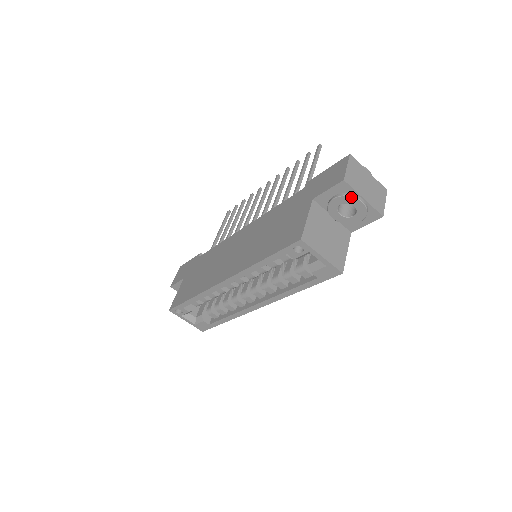
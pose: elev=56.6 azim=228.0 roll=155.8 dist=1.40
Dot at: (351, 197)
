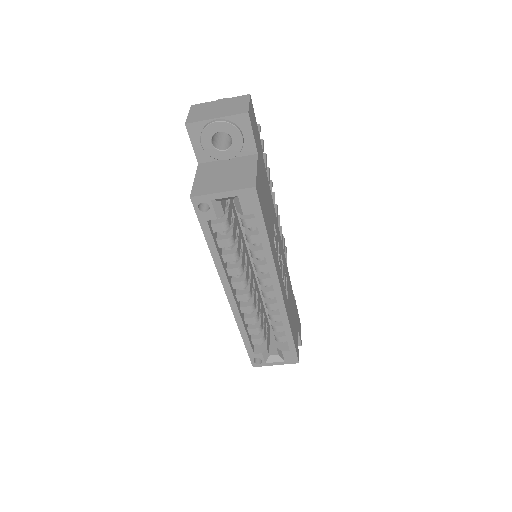
Dot at: (205, 128)
